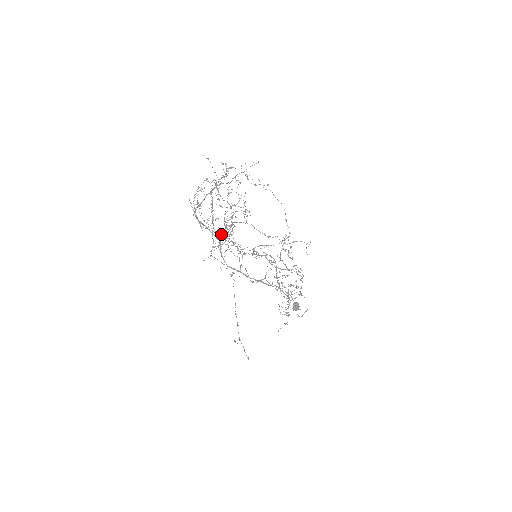
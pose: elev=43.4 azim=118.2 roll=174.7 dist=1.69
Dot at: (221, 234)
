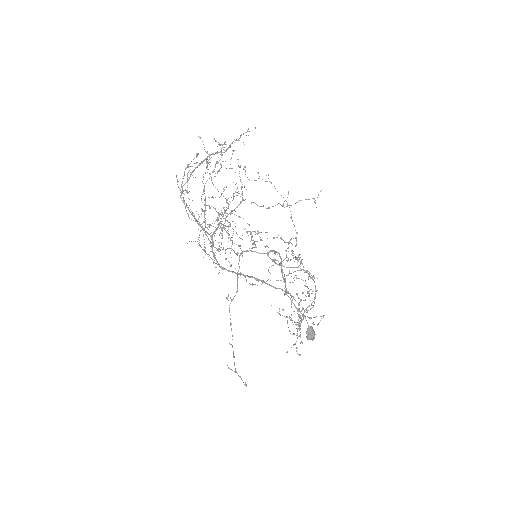
Dot at: (214, 231)
